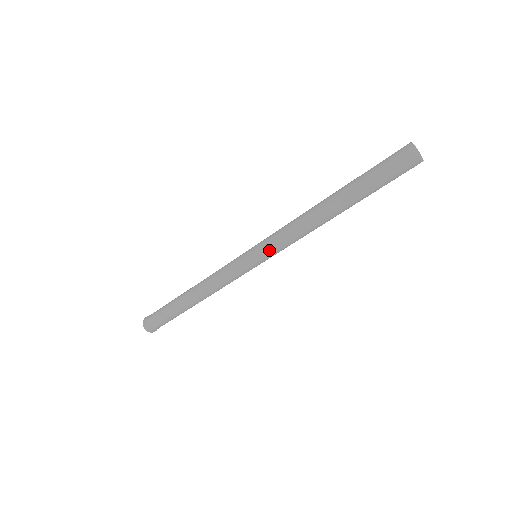
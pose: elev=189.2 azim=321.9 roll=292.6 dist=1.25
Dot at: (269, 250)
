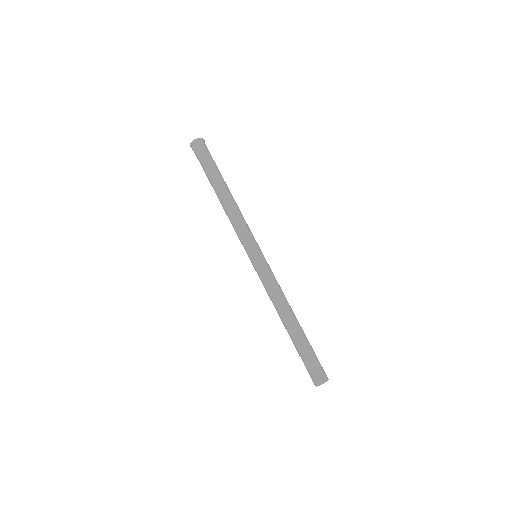
Dot at: occluded
